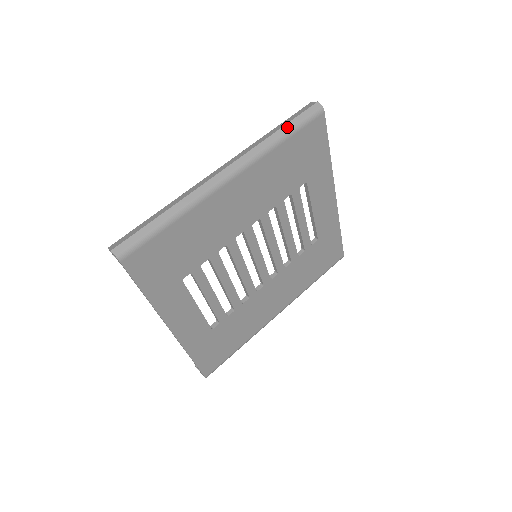
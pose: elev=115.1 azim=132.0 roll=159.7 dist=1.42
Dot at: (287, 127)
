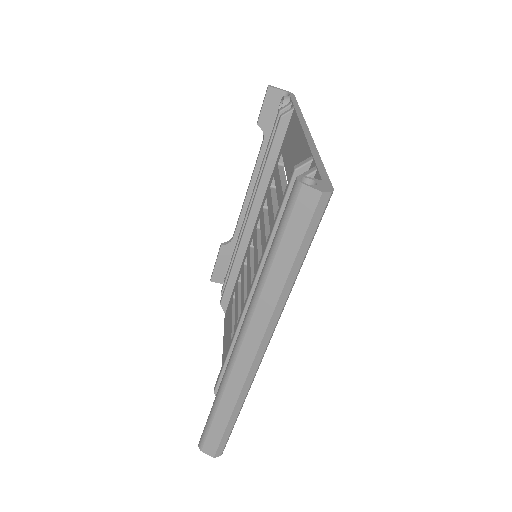
Dot at: (299, 260)
